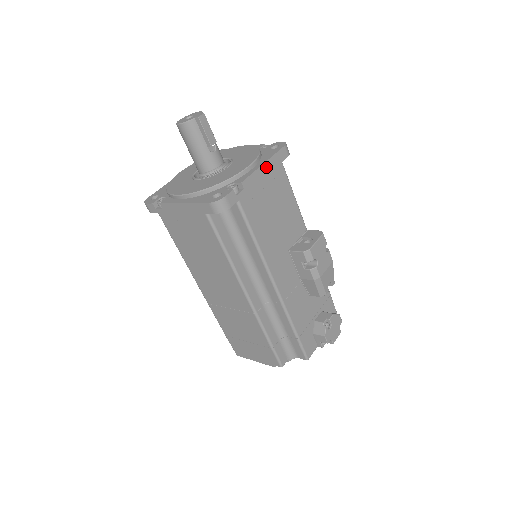
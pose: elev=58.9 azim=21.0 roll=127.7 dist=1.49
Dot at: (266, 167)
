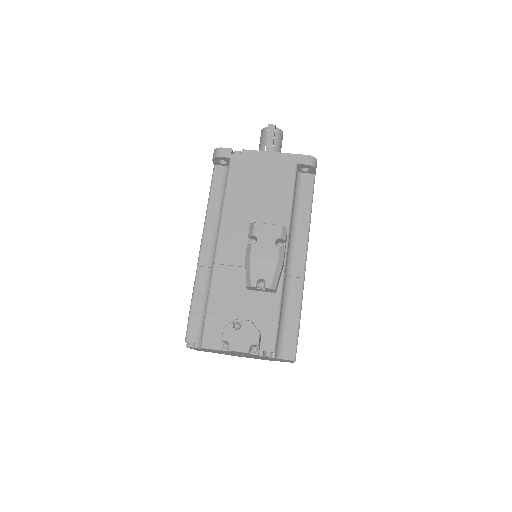
Dot at: (275, 156)
